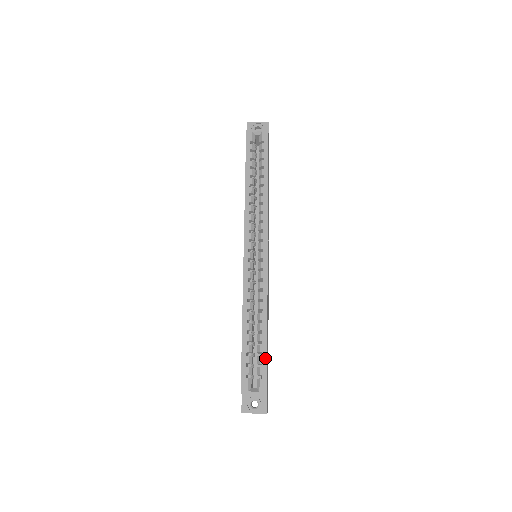
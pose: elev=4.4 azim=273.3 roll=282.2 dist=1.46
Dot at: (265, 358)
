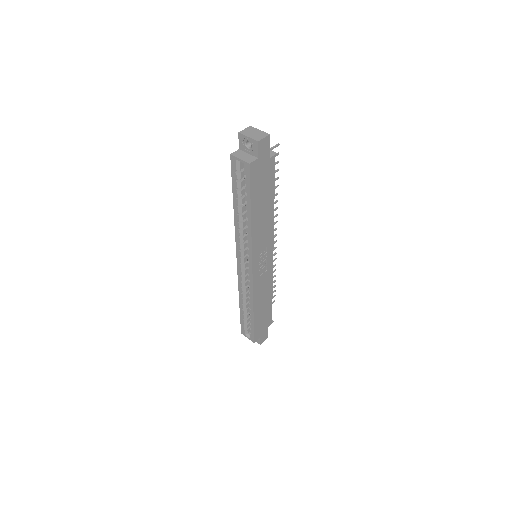
Dot at: (253, 328)
